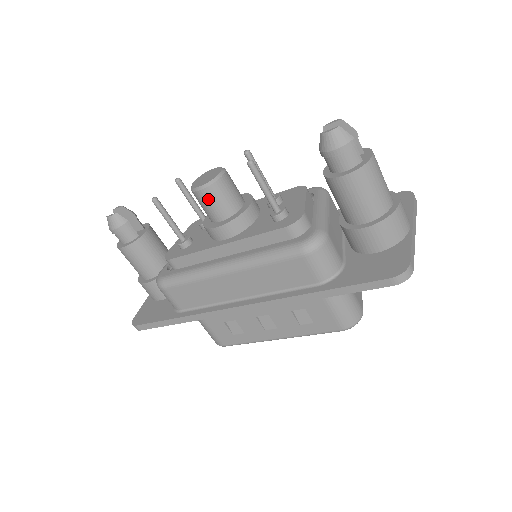
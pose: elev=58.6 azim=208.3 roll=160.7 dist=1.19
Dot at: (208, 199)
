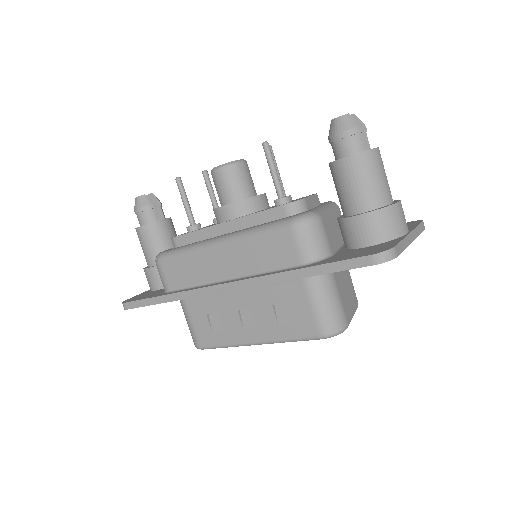
Dot at: (222, 179)
